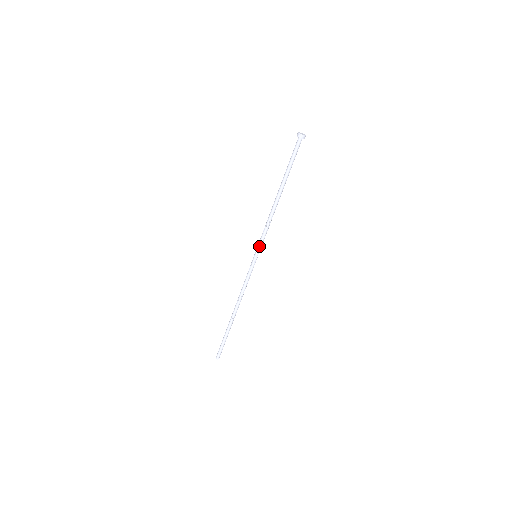
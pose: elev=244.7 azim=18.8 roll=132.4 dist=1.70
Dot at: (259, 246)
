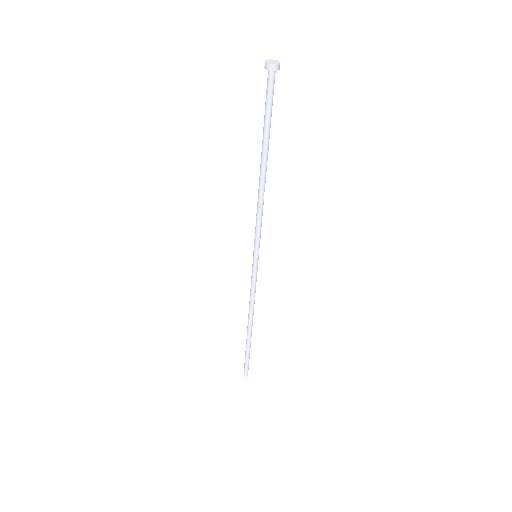
Dot at: (255, 243)
